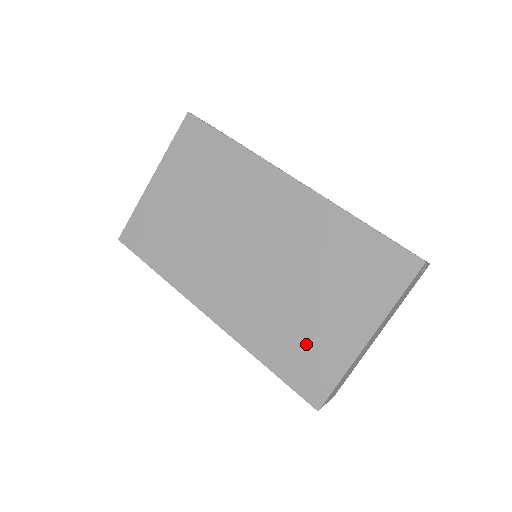
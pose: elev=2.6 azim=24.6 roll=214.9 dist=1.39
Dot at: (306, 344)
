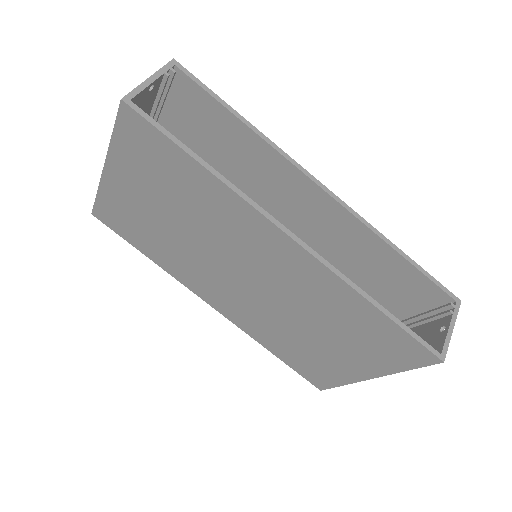
Dot at: (310, 358)
